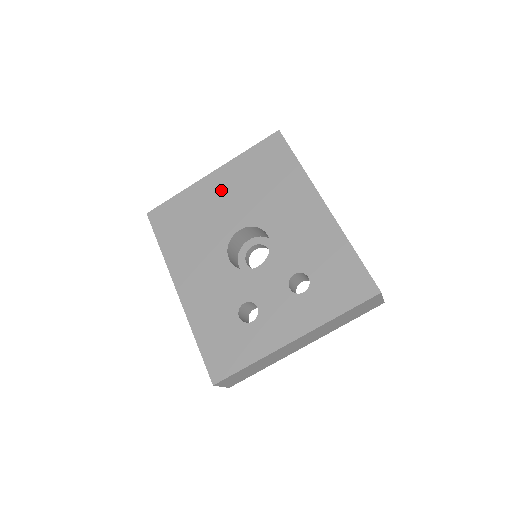
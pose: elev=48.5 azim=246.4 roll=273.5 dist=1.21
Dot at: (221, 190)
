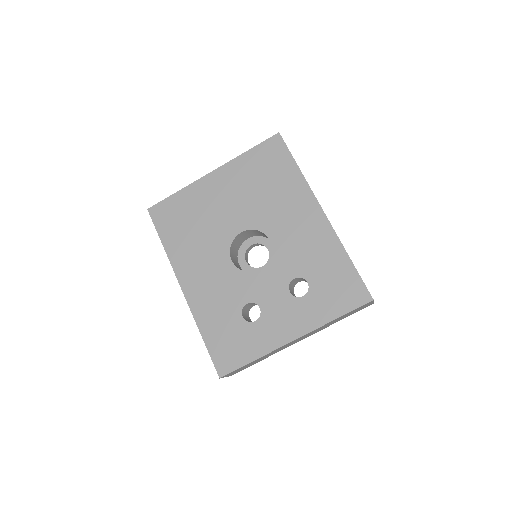
Dot at: (222, 190)
